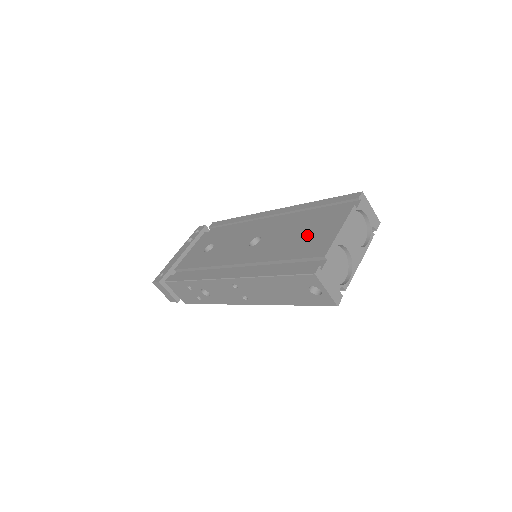
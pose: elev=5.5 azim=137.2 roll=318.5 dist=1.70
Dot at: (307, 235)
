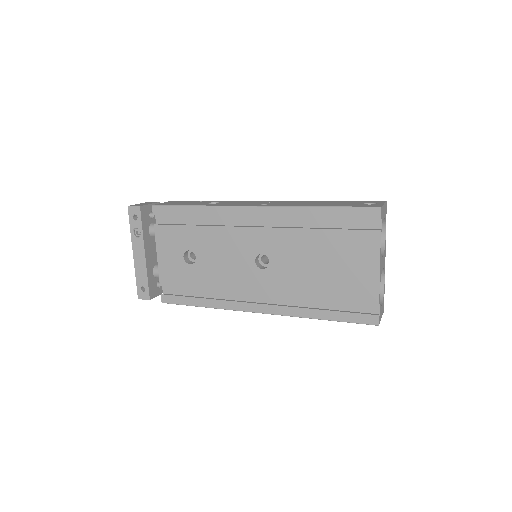
Dot at: (338, 268)
